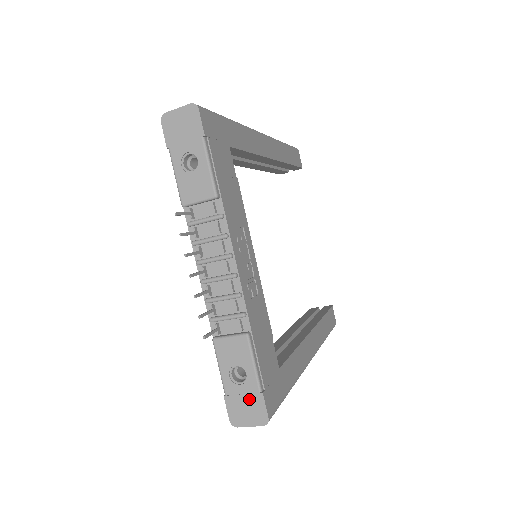
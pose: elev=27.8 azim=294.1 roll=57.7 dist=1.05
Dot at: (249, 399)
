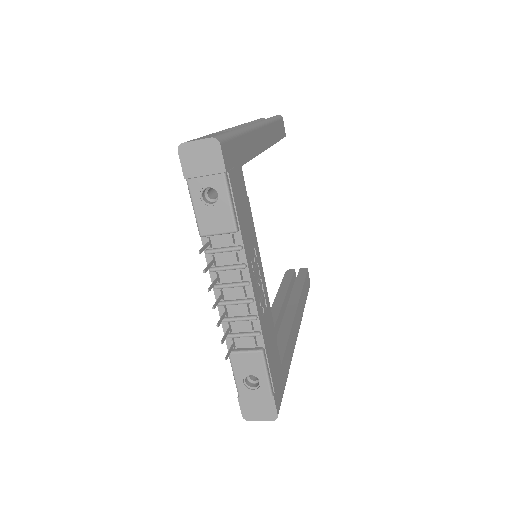
Dot at: (261, 401)
